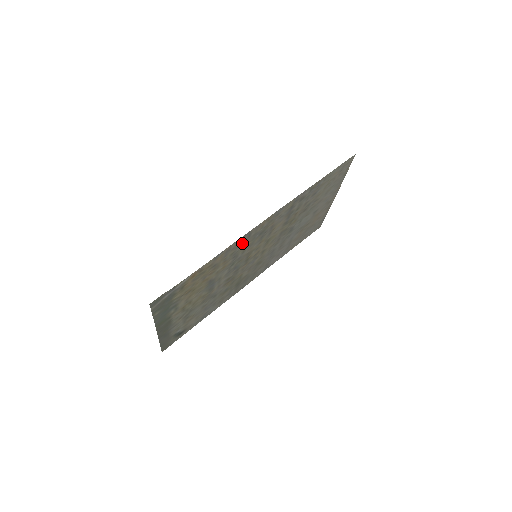
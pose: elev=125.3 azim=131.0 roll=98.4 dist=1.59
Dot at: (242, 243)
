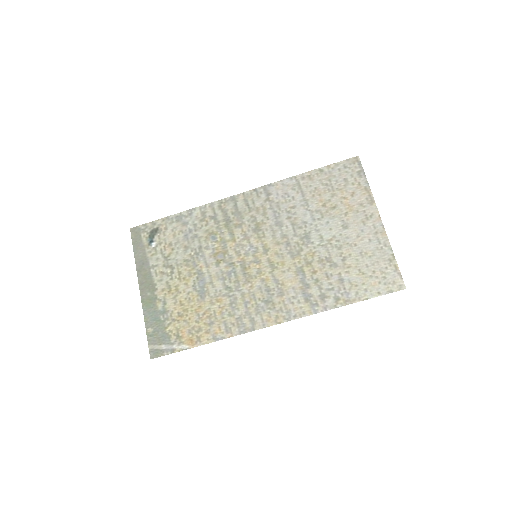
Dot at: (244, 318)
